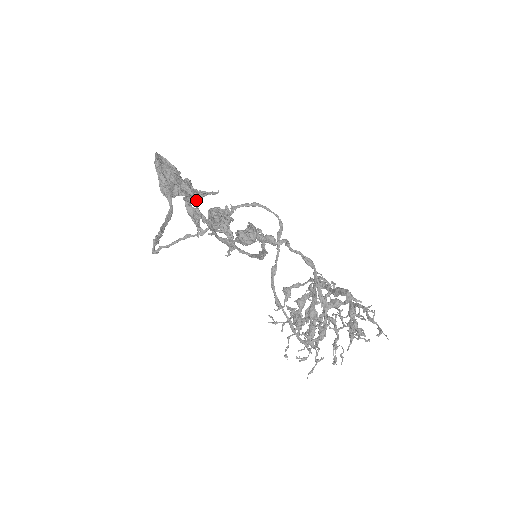
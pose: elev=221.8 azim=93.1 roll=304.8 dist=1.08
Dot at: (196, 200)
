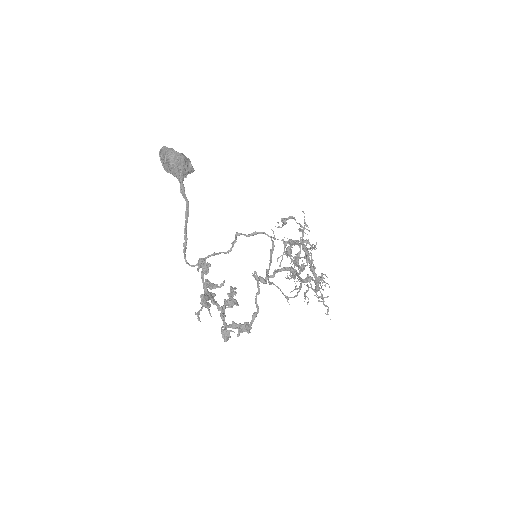
Dot at: (209, 266)
